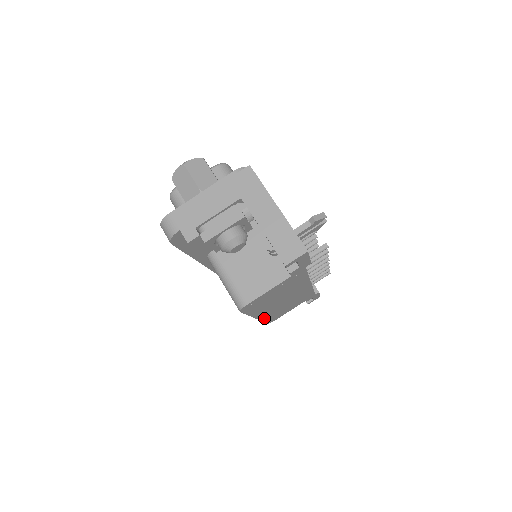
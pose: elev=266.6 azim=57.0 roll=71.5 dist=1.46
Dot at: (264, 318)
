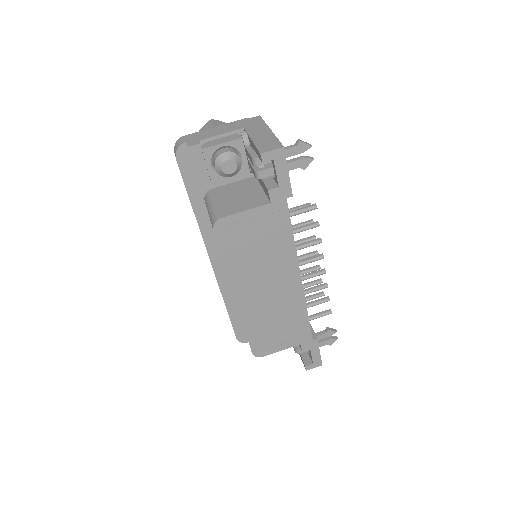
Dot at: (246, 318)
